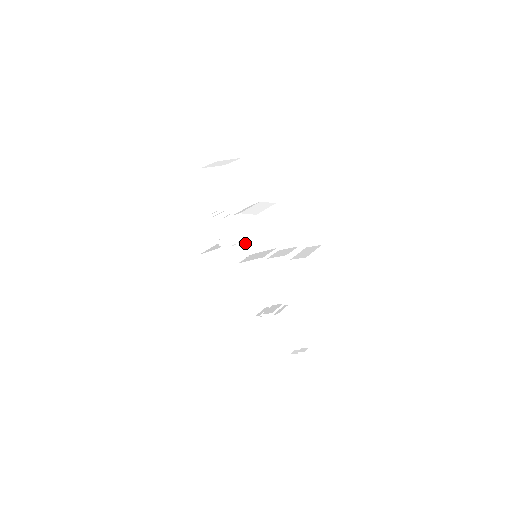
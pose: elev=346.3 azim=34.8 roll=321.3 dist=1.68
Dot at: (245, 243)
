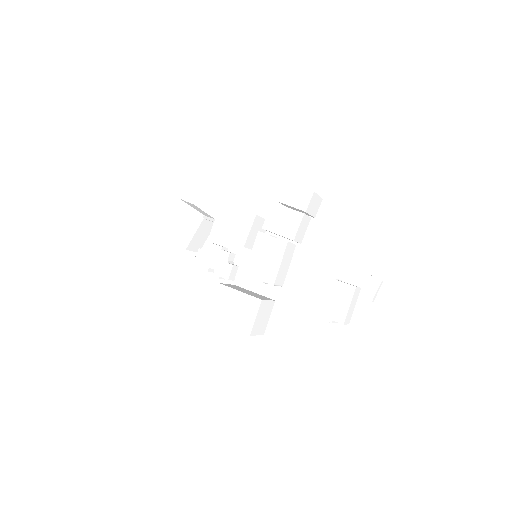
Dot at: (236, 241)
